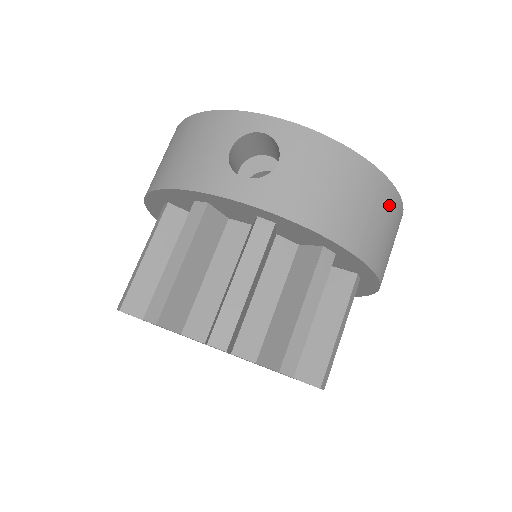
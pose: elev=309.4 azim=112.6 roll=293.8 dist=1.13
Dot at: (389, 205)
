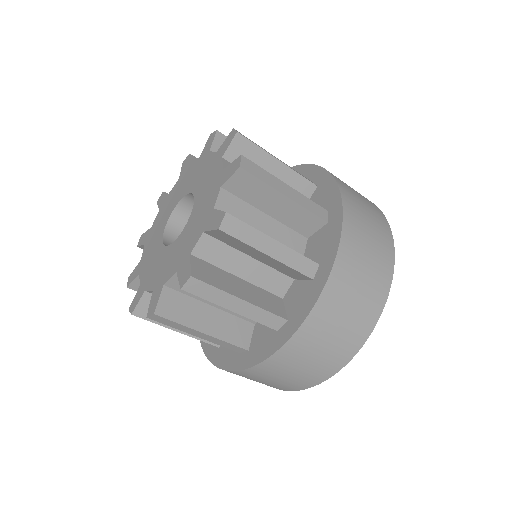
Dot at: (382, 264)
